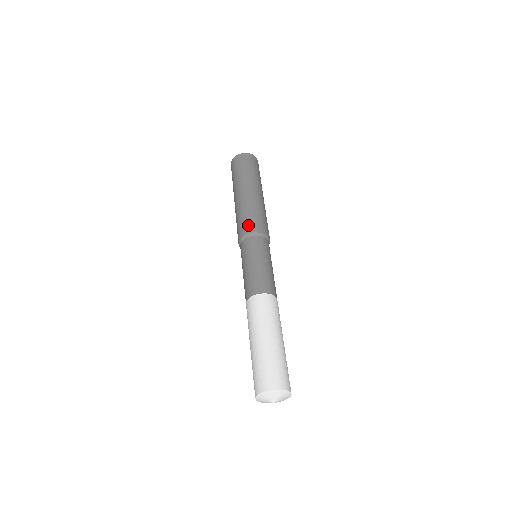
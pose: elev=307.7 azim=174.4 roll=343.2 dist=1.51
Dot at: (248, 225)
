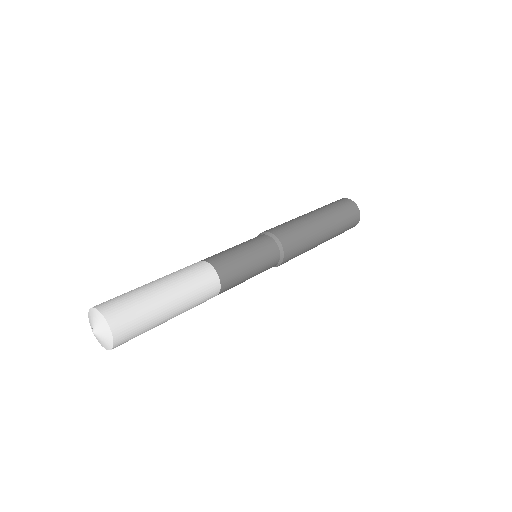
Dot at: (282, 231)
